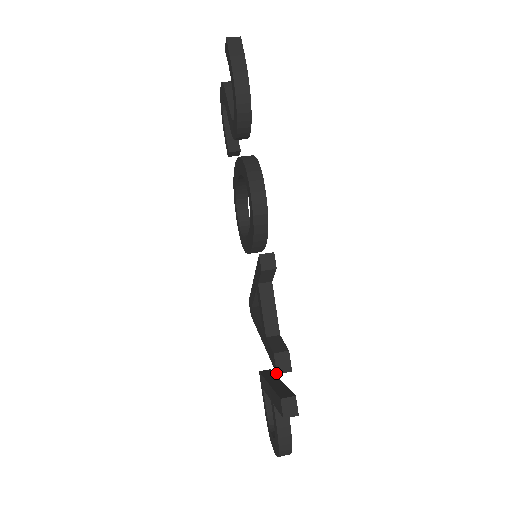
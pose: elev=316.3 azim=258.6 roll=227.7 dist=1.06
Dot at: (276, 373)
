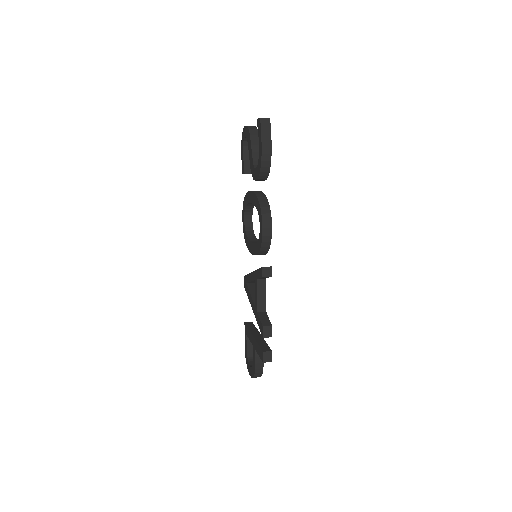
Dot at: occluded
